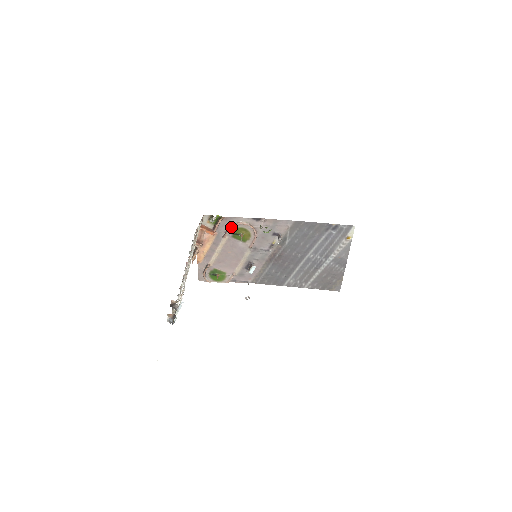
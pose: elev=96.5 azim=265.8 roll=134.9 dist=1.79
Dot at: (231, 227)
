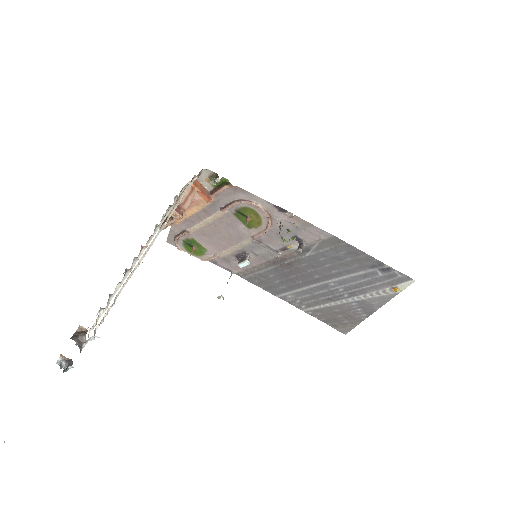
Dot at: (238, 202)
